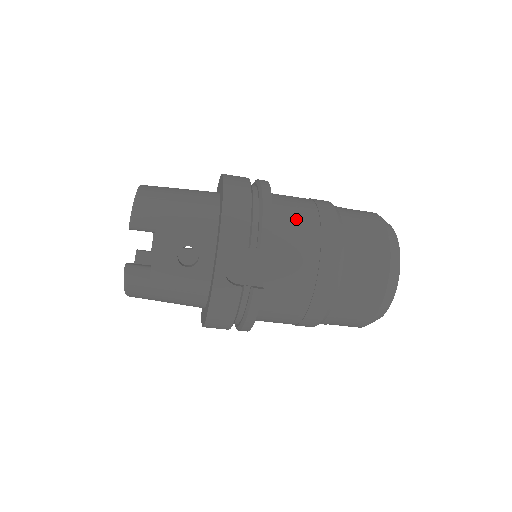
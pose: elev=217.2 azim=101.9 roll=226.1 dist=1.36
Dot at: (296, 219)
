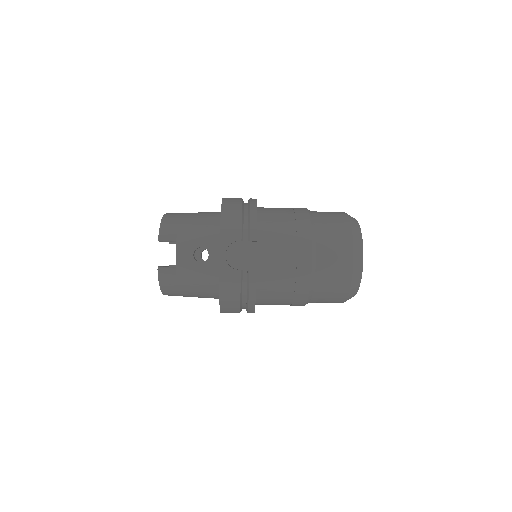
Dot at: (277, 220)
